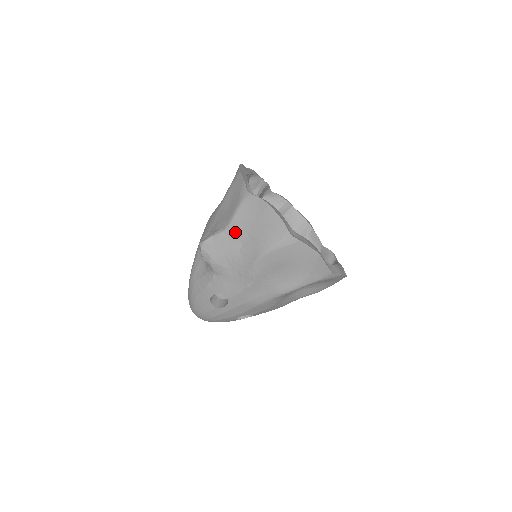
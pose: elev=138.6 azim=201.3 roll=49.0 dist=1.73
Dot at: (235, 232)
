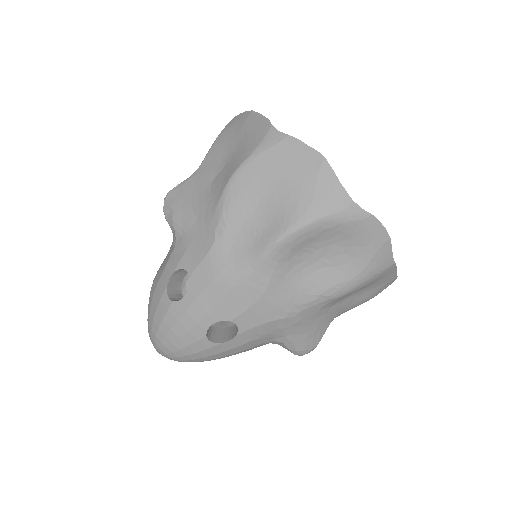
Dot at: (208, 166)
